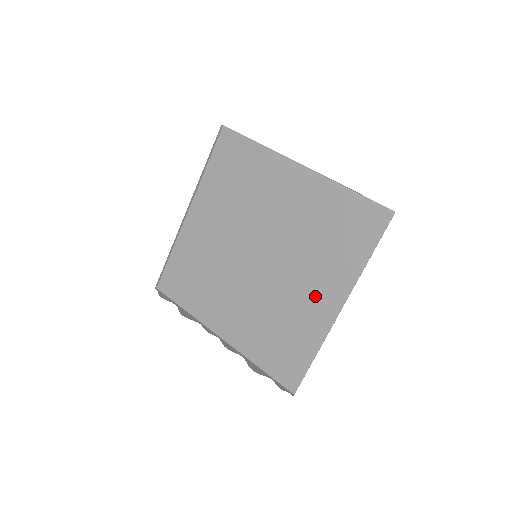
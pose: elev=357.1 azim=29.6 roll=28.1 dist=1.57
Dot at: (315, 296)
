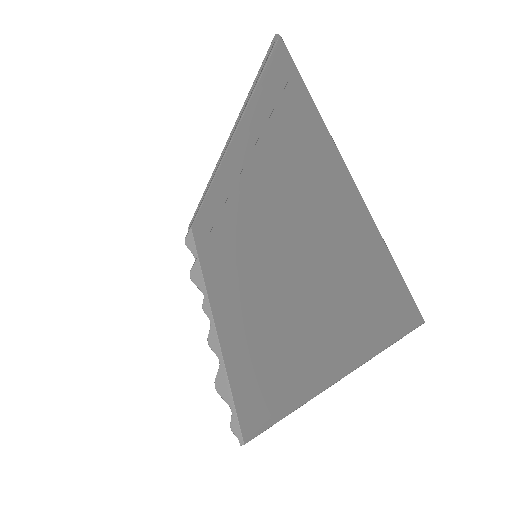
Dot at: (291, 357)
